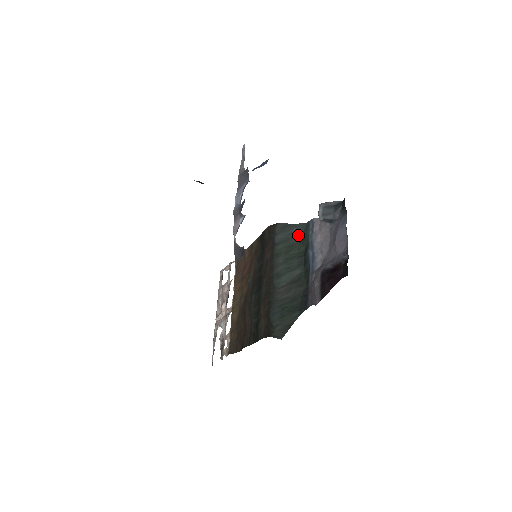
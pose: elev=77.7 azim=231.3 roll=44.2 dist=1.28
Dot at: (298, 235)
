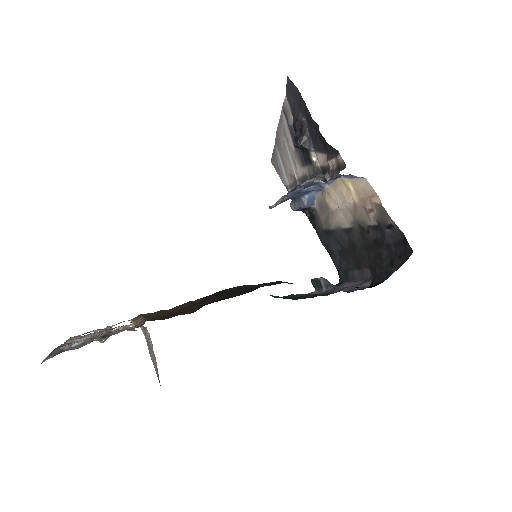
Dot at: (274, 297)
